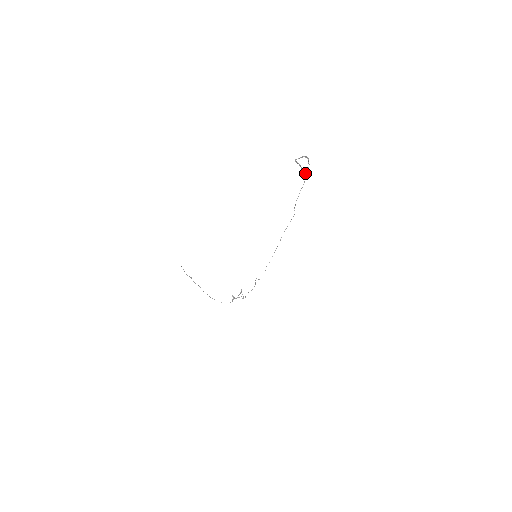
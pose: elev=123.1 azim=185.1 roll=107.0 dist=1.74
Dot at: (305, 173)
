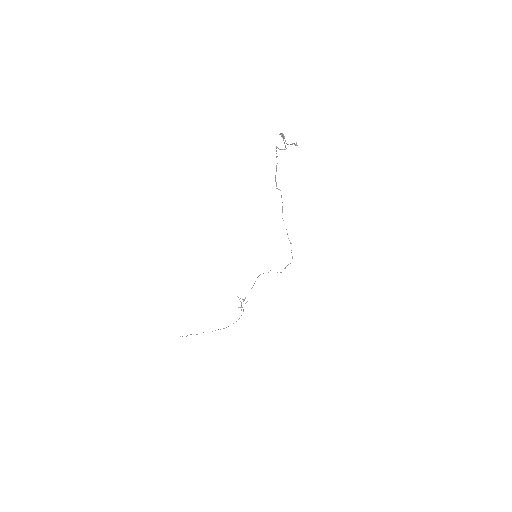
Dot at: occluded
